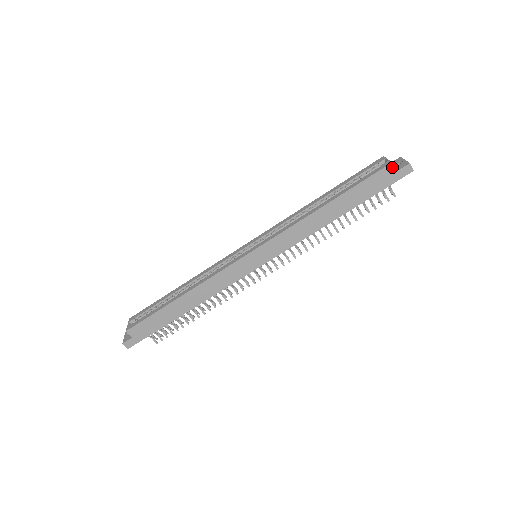
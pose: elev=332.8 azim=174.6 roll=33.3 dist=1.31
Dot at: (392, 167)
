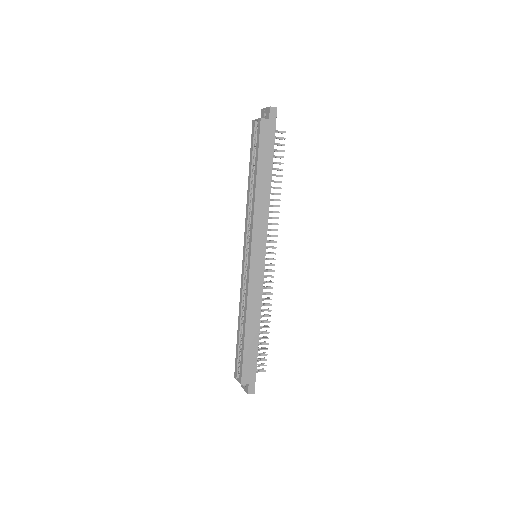
Dot at: (264, 120)
